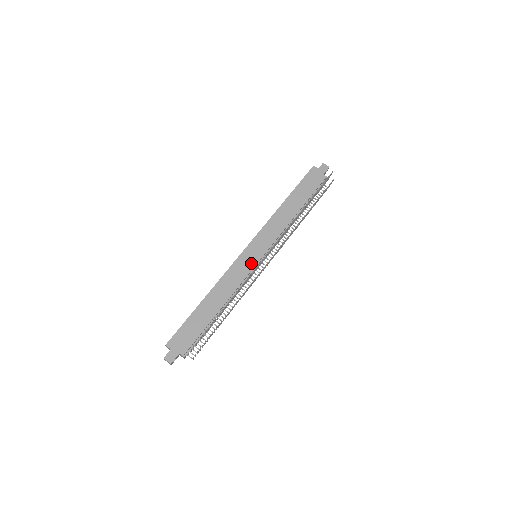
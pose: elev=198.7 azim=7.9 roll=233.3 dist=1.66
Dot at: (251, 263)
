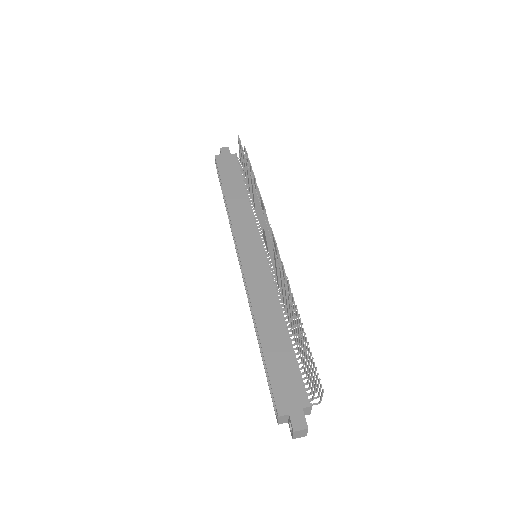
Dot at: (260, 263)
